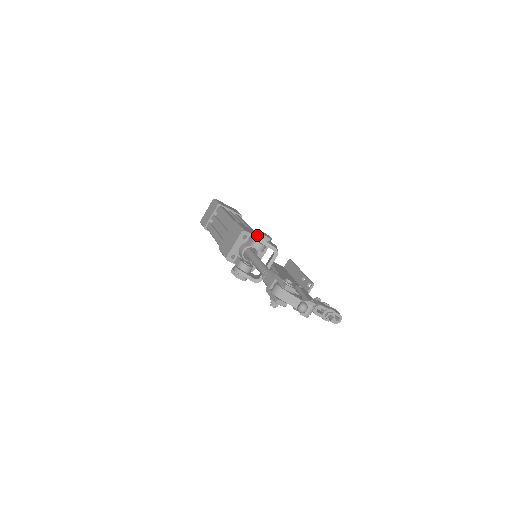
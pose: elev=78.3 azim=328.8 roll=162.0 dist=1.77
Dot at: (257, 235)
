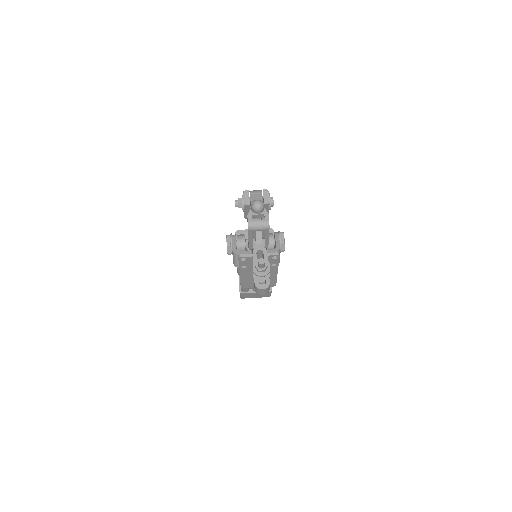
Dot at: (279, 231)
